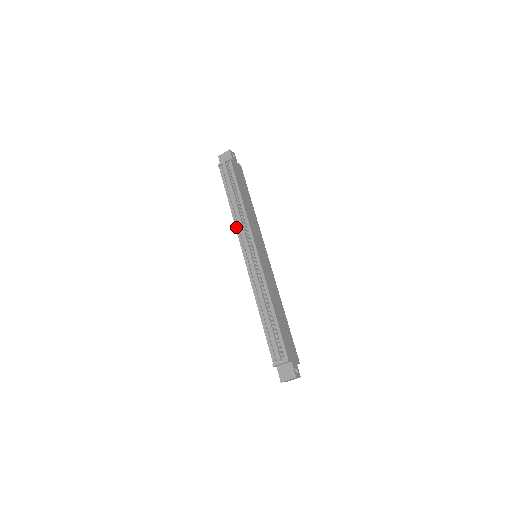
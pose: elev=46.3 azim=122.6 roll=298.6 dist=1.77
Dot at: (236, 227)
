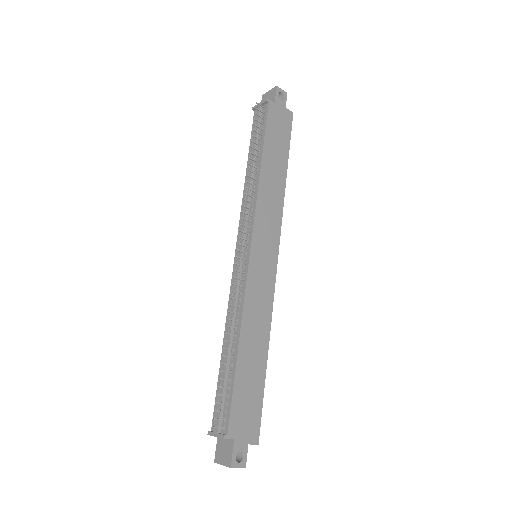
Dot at: occluded
